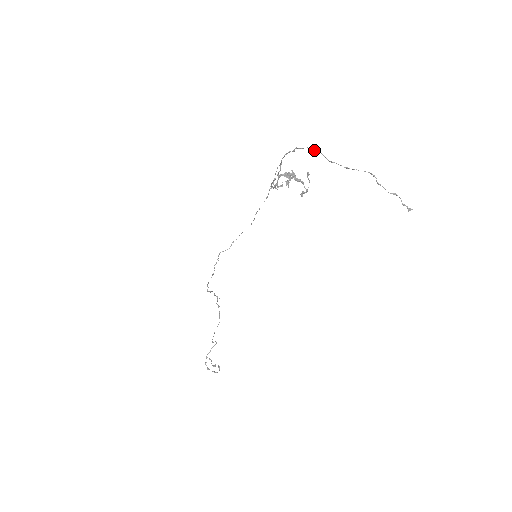
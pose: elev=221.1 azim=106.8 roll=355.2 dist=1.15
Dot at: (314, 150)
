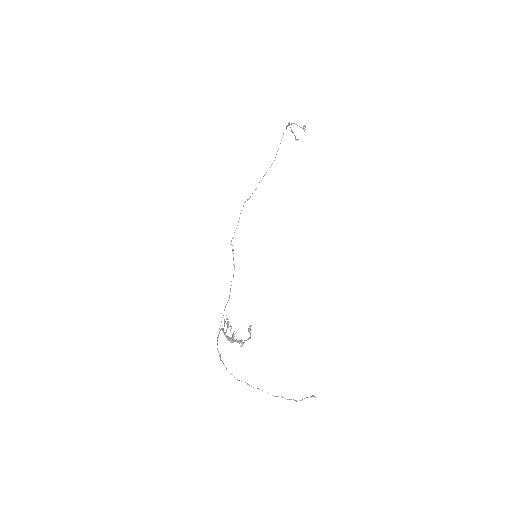
Dot at: occluded
